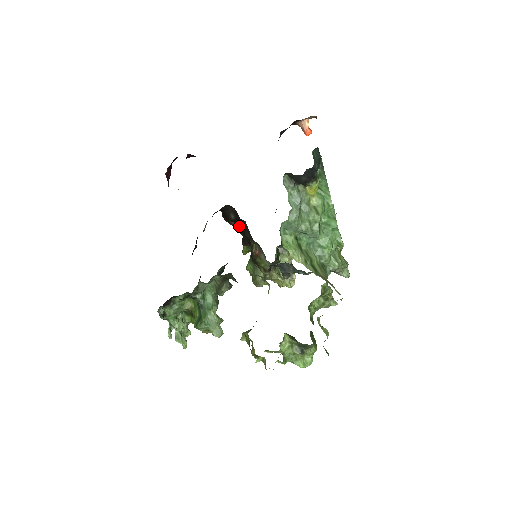
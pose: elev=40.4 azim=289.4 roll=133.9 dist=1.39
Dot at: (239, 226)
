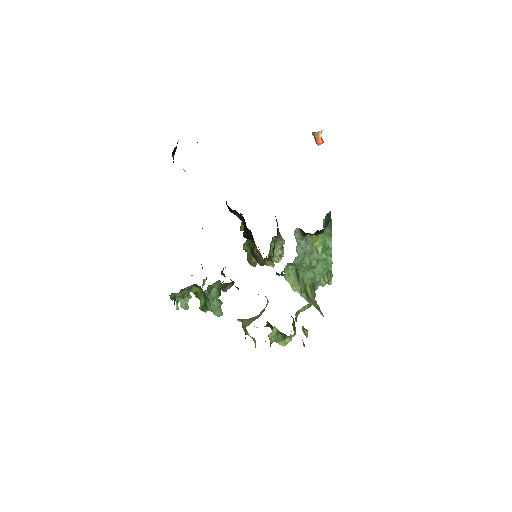
Dot at: occluded
